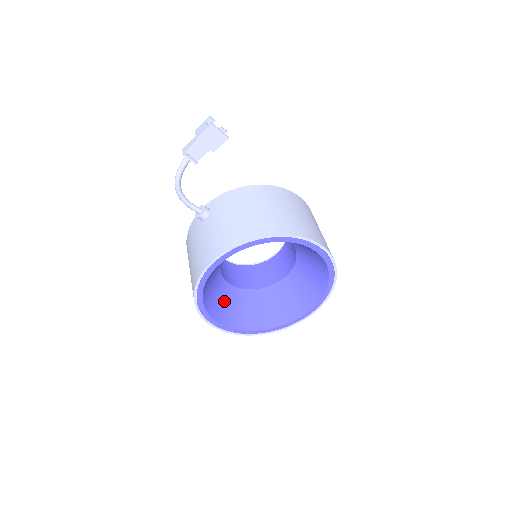
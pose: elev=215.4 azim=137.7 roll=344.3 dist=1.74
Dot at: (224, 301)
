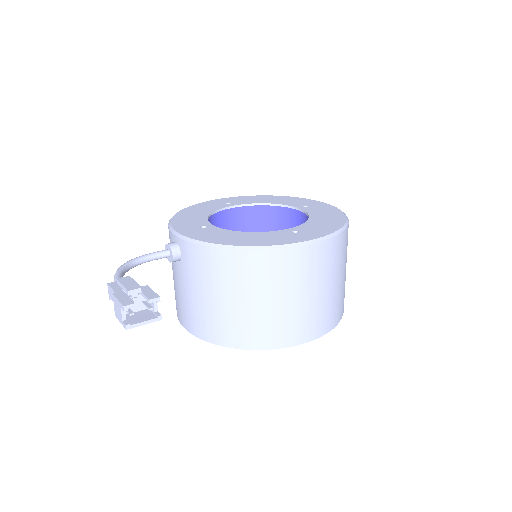
Dot at: occluded
